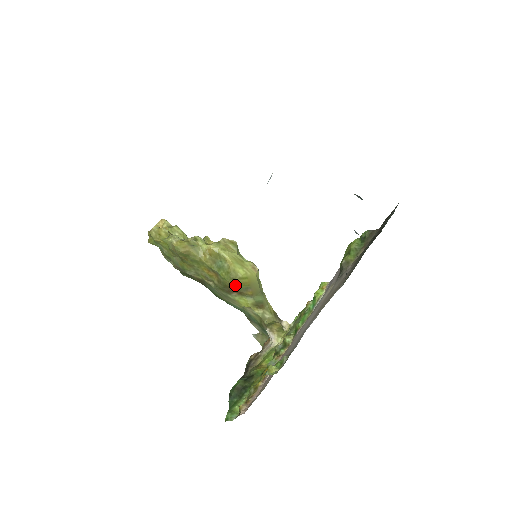
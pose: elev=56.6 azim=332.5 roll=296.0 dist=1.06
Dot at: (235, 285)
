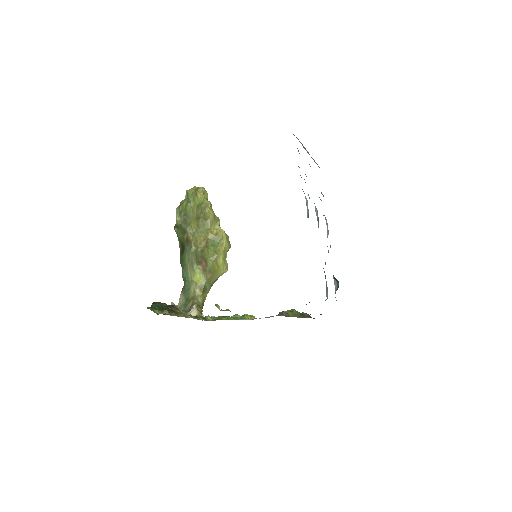
Dot at: (210, 262)
